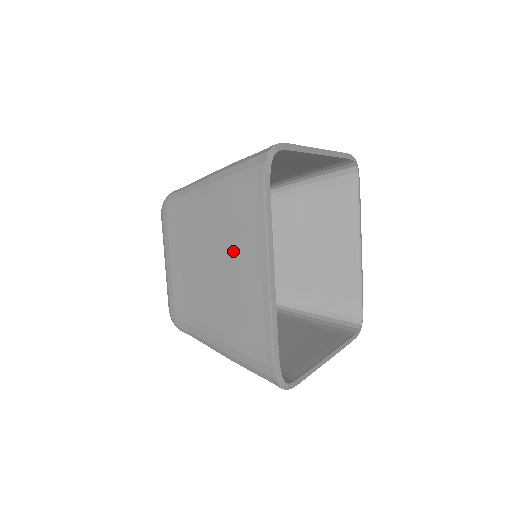
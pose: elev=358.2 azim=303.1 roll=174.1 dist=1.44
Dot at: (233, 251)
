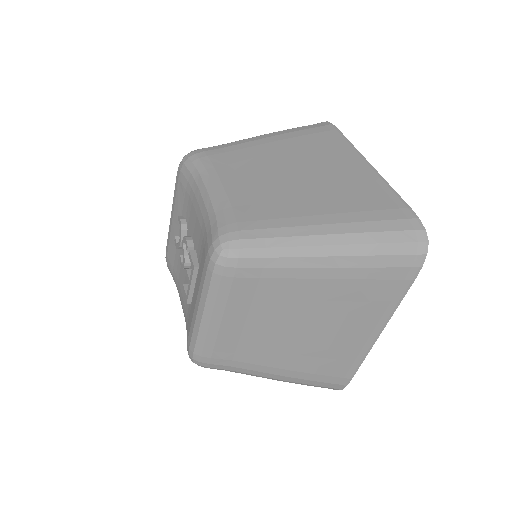
Dot at: (343, 318)
